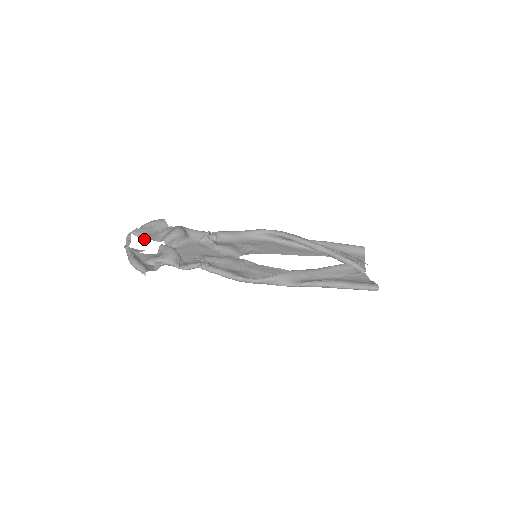
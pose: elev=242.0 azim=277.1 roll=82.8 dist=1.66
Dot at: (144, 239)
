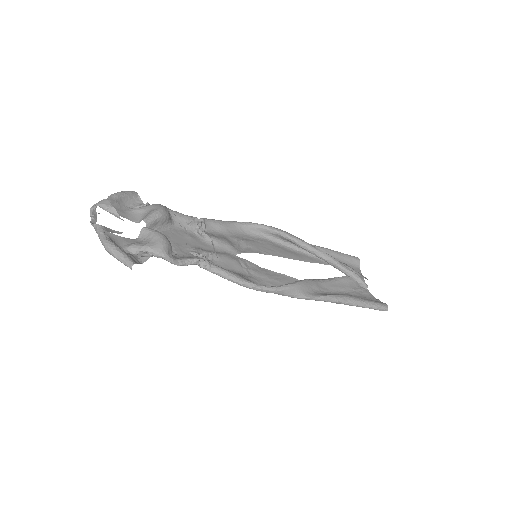
Dot at: (115, 215)
